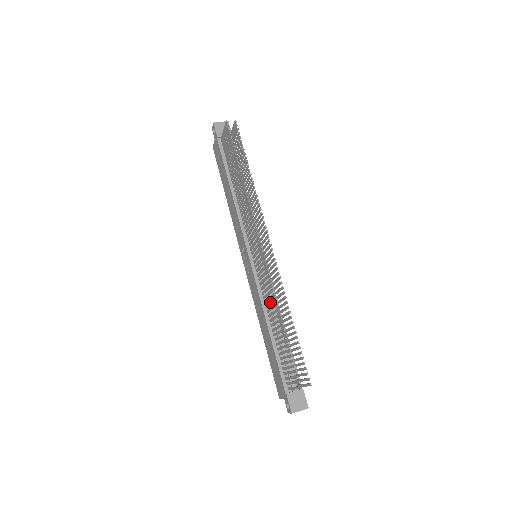
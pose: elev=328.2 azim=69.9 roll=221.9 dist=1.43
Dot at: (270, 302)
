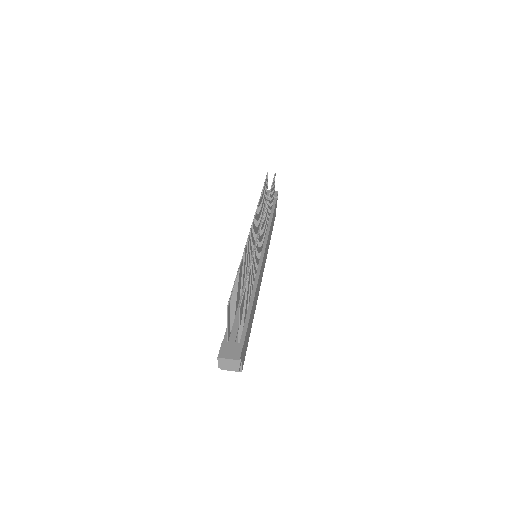
Dot at: occluded
